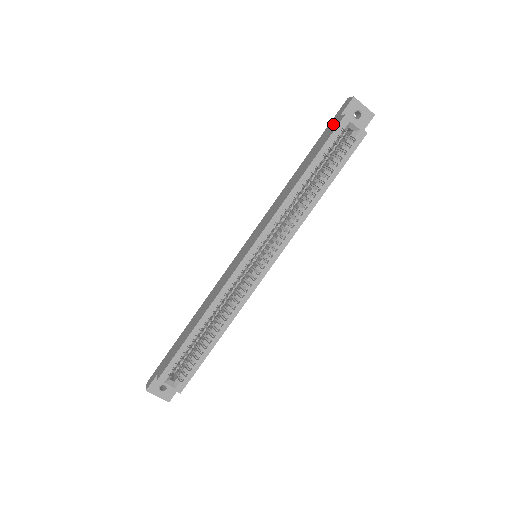
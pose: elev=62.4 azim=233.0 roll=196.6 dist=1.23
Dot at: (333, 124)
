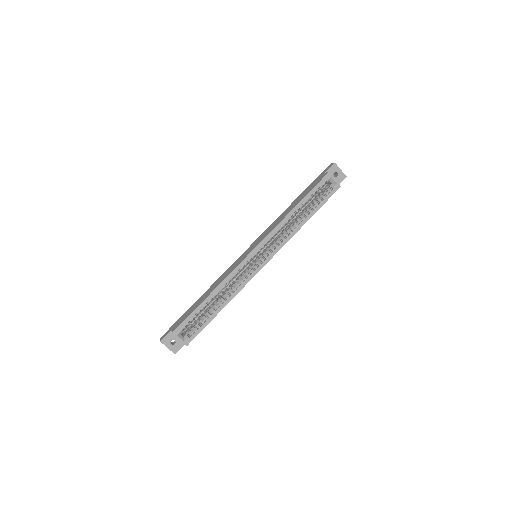
Dot at: (320, 177)
